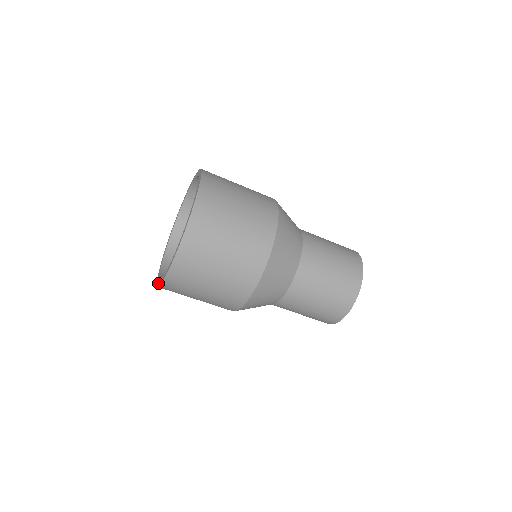
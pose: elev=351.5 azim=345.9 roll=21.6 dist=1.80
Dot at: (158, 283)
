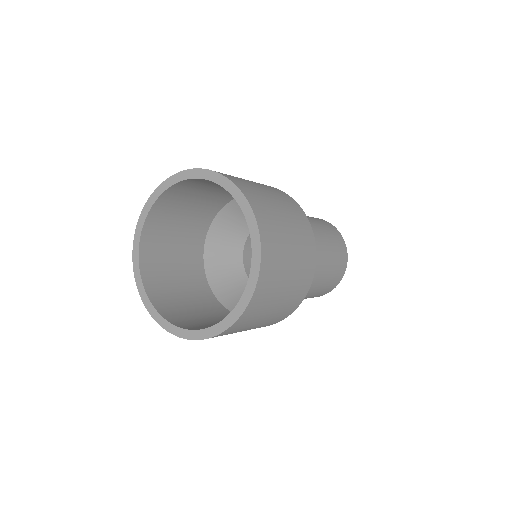
Dot at: (200, 335)
